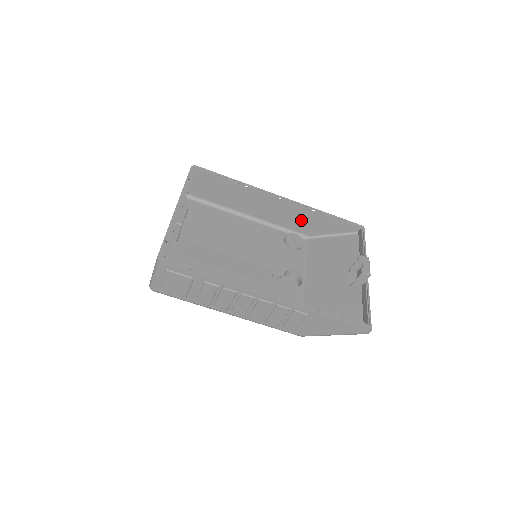
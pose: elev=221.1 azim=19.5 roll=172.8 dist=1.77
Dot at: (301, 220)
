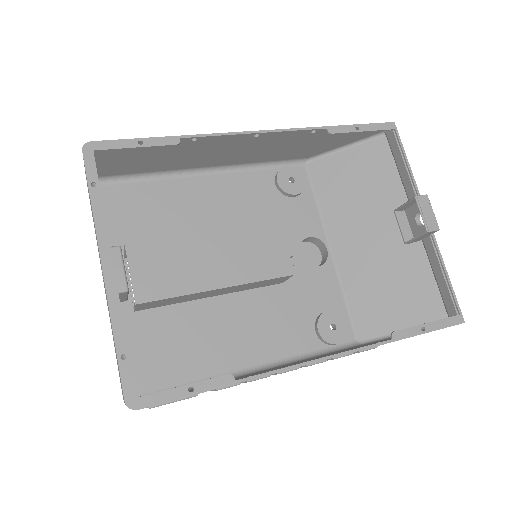
Dot at: (294, 147)
